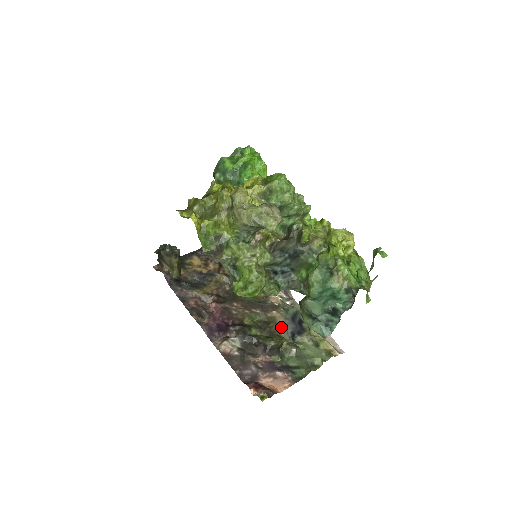
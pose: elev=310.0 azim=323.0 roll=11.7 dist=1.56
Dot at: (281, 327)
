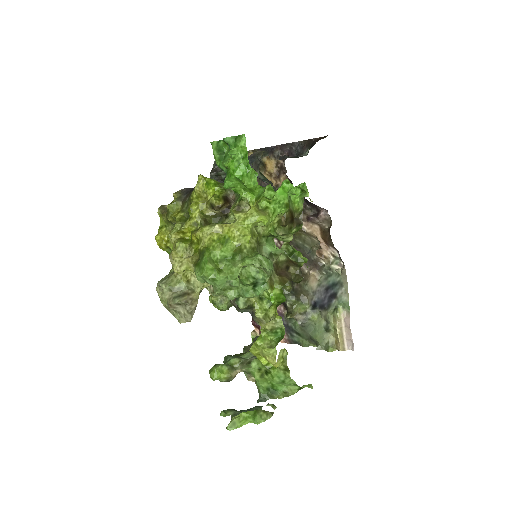
Dot at: (308, 291)
